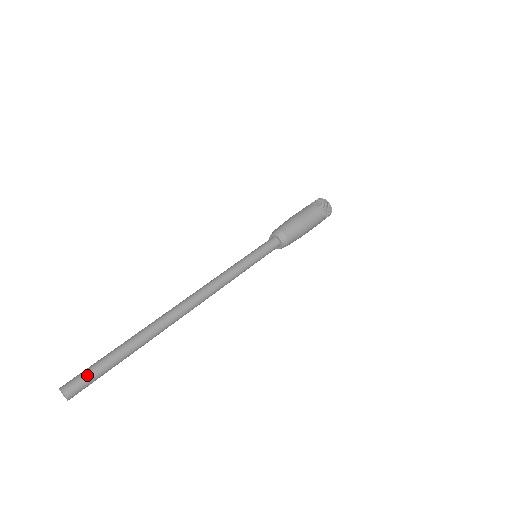
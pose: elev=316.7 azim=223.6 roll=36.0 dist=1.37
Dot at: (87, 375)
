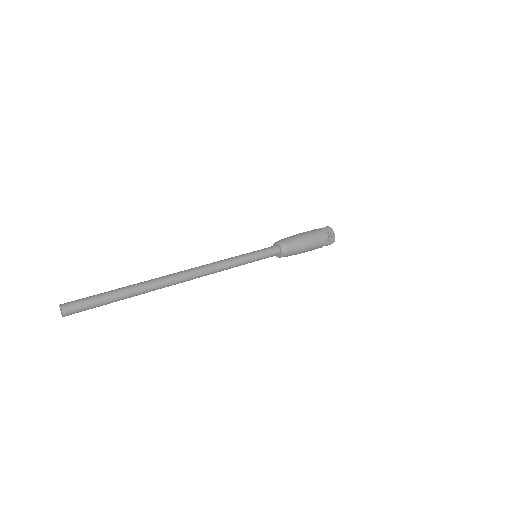
Dot at: (83, 299)
